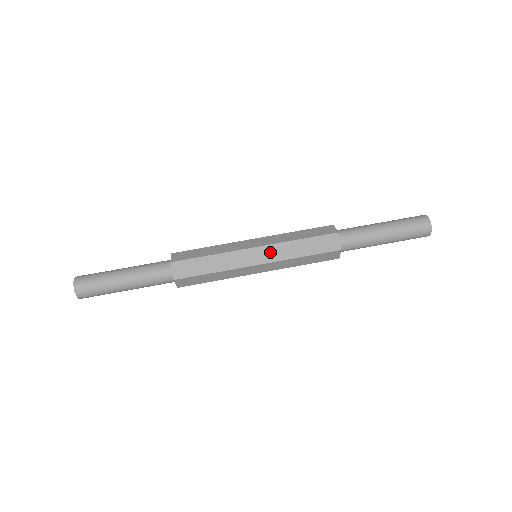
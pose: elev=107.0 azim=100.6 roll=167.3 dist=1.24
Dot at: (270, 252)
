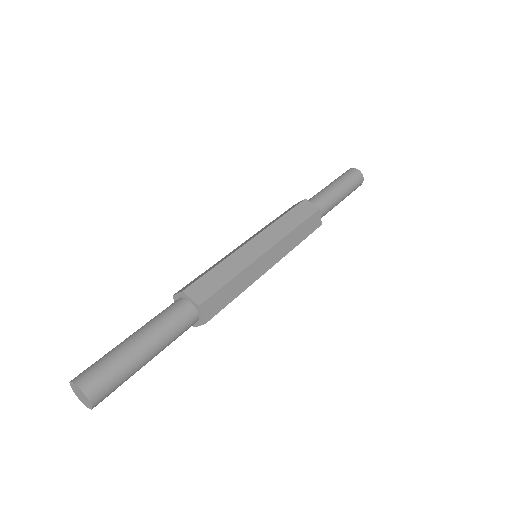
Dot at: (278, 250)
